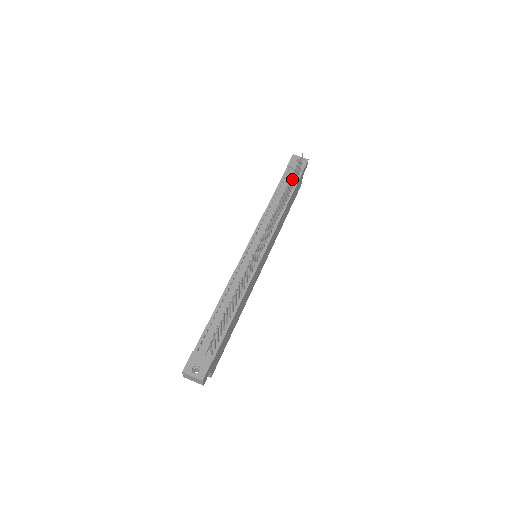
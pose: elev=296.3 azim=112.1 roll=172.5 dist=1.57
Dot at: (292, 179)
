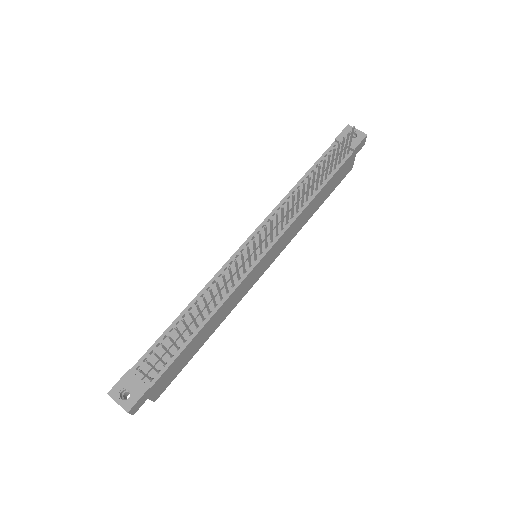
Dot at: (329, 161)
